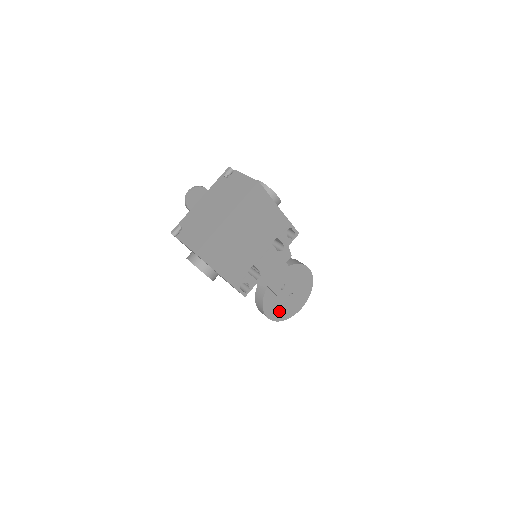
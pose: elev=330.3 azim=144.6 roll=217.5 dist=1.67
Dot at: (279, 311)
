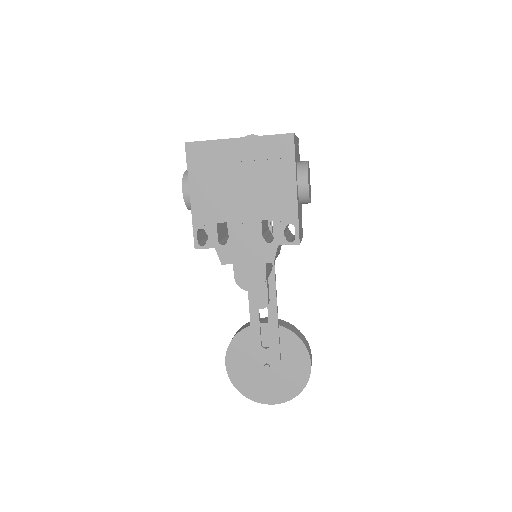
Dot at: (243, 372)
